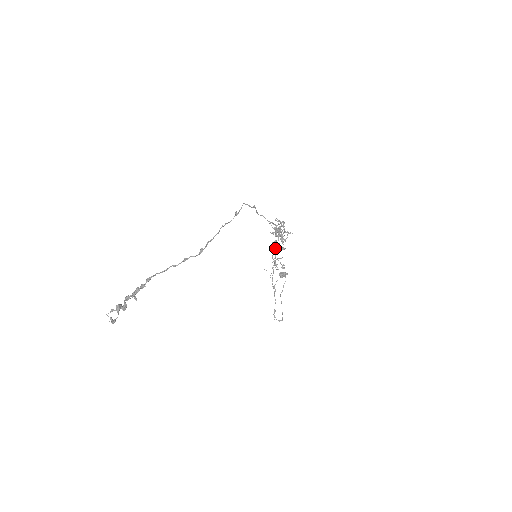
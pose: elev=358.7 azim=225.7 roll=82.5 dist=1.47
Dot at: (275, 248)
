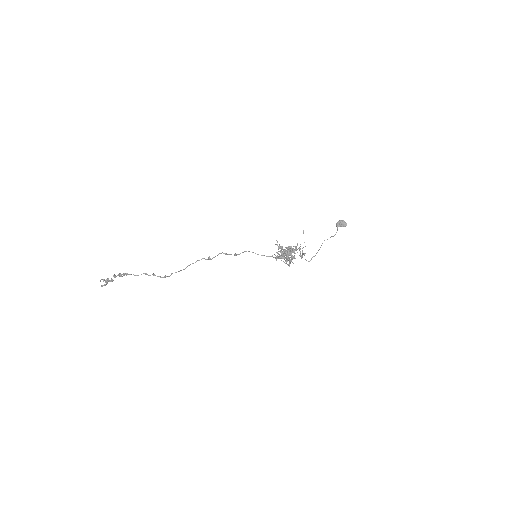
Dot at: occluded
